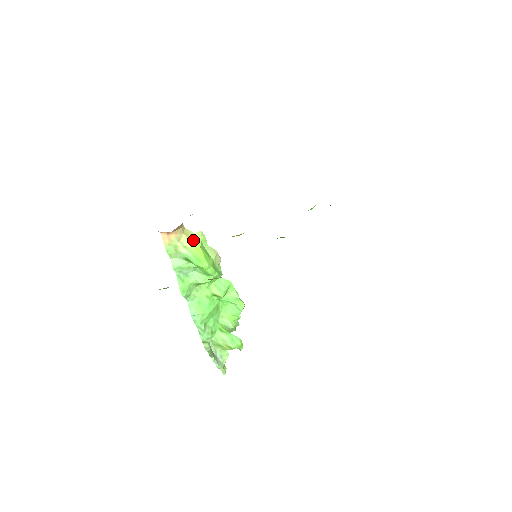
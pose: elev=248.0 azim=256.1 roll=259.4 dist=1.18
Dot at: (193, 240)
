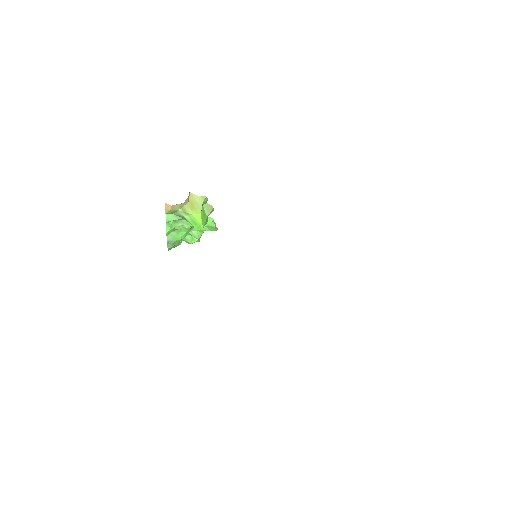
Dot at: (196, 207)
